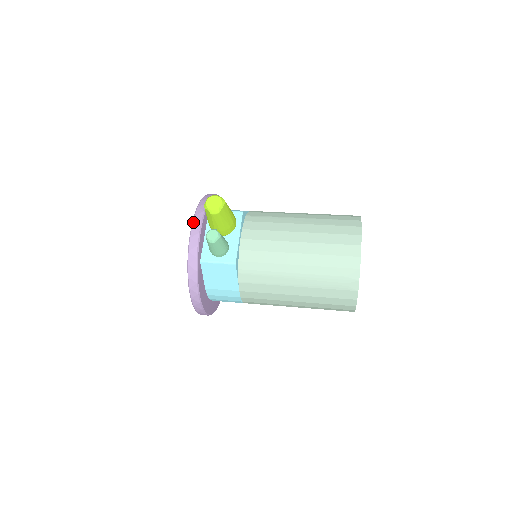
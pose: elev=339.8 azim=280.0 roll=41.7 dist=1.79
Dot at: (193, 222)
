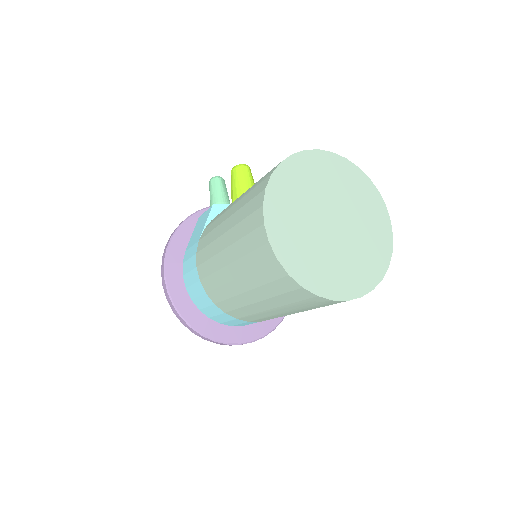
Dot at: occluded
